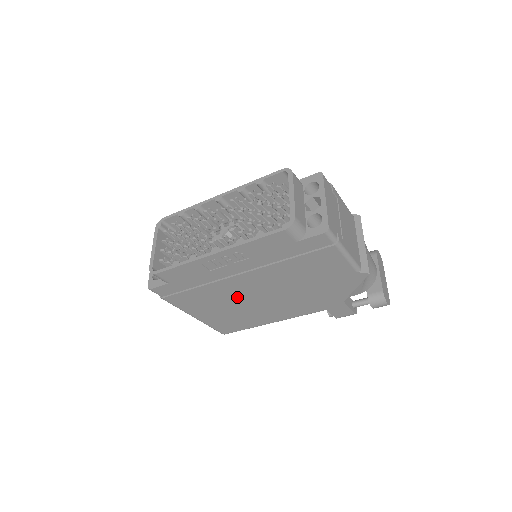
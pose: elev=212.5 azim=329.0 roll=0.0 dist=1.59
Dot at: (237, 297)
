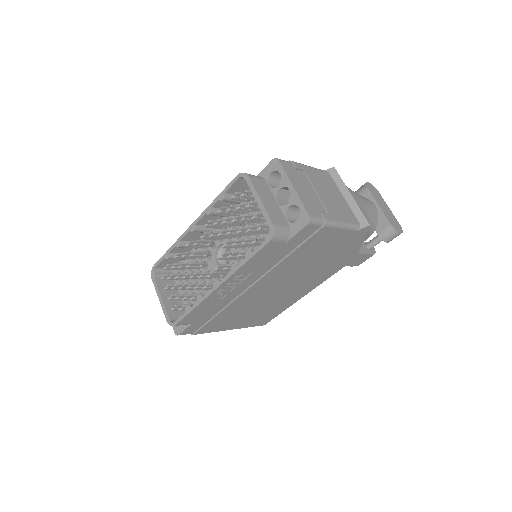
Dot at: (258, 300)
